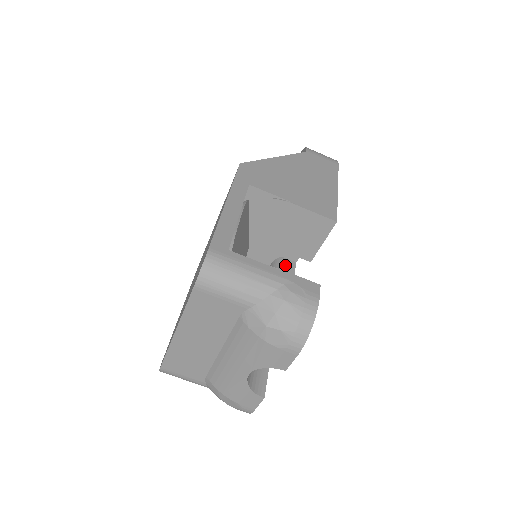
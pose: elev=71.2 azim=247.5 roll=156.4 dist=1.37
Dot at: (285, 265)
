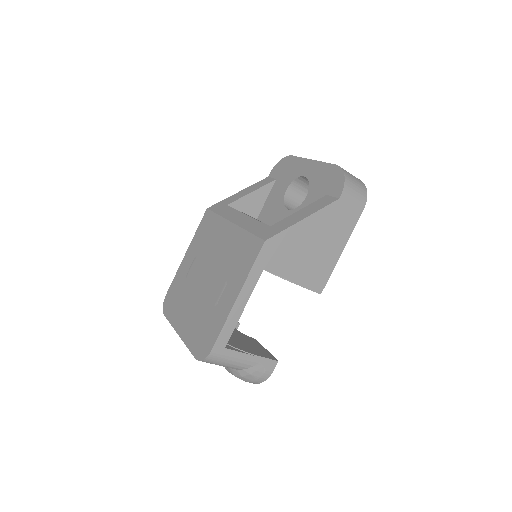
Dot at: occluded
